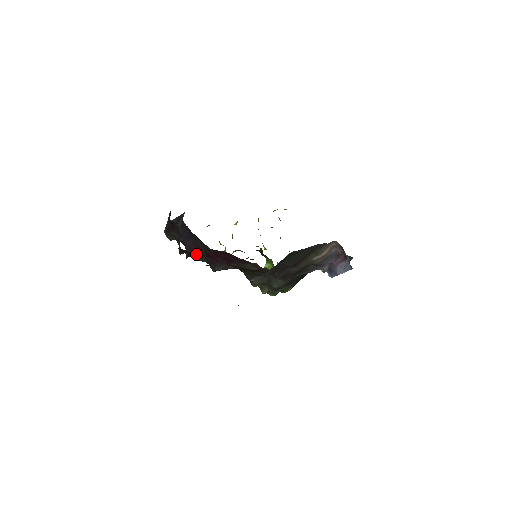
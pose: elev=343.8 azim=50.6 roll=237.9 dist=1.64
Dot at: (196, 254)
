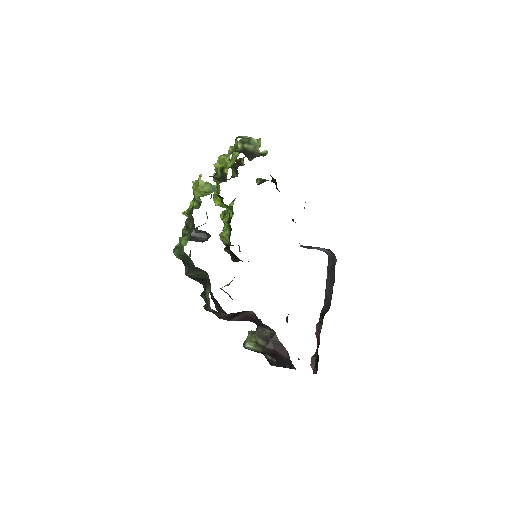
Dot at: occluded
